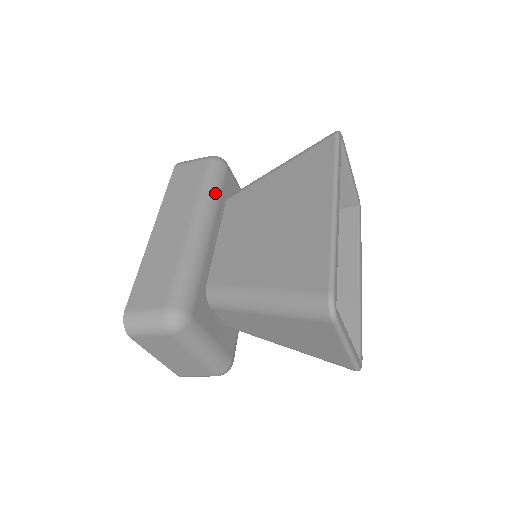
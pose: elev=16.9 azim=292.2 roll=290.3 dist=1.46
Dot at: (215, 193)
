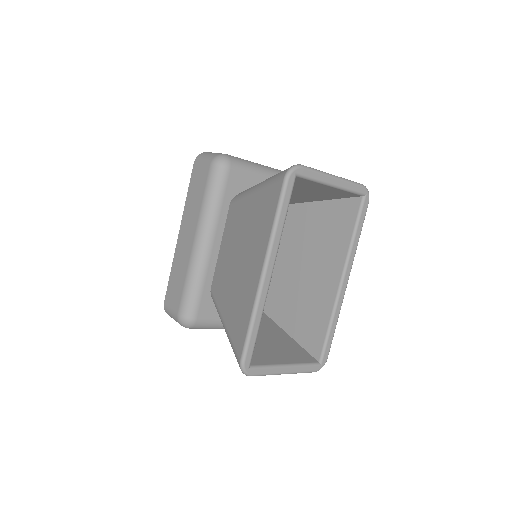
Dot at: (214, 206)
